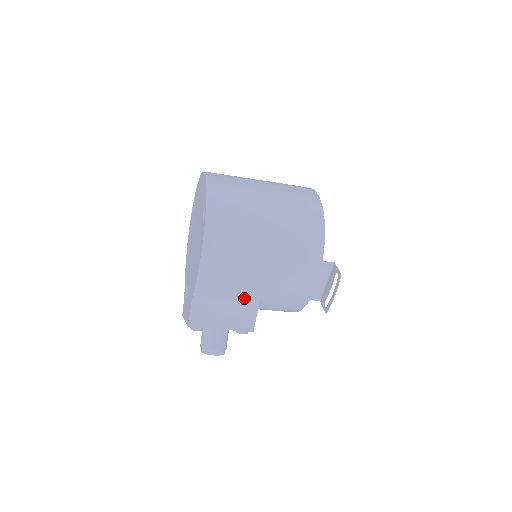
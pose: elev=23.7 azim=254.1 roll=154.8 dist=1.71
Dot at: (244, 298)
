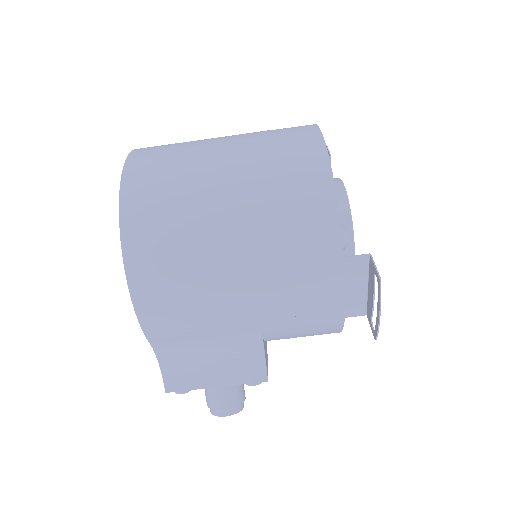
Dot at: (233, 339)
